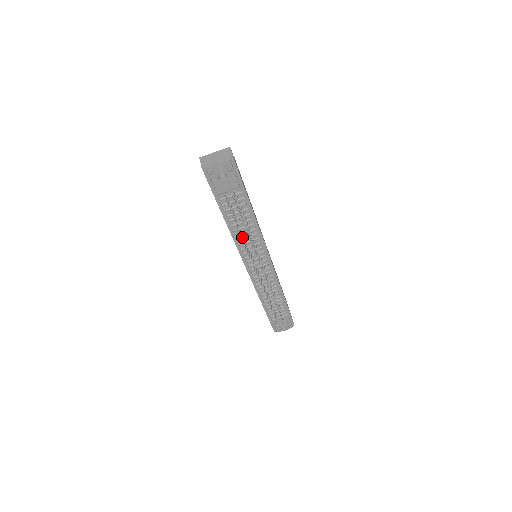
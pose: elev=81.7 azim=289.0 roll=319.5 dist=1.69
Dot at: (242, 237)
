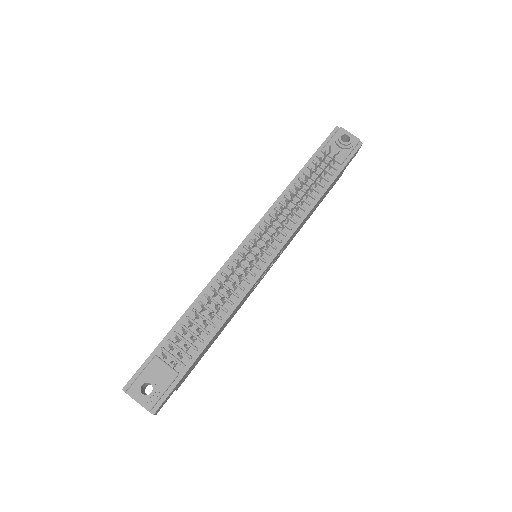
Dot at: (288, 202)
